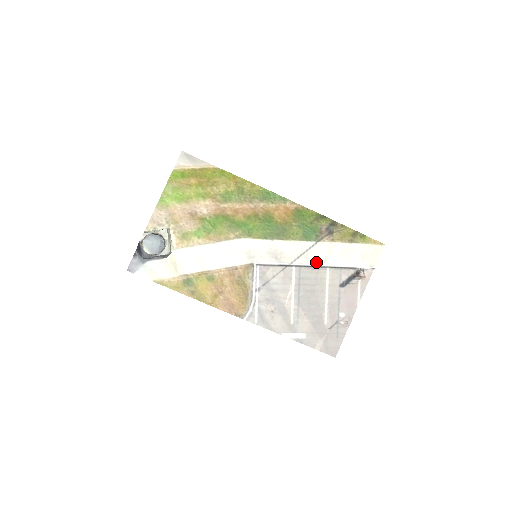
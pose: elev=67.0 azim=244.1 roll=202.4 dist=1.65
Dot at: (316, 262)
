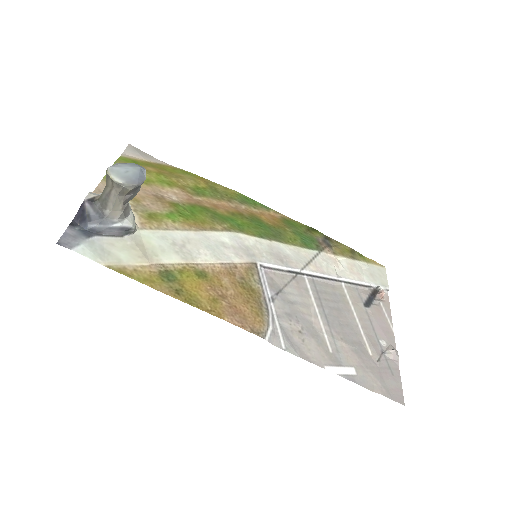
Dot at: (328, 273)
